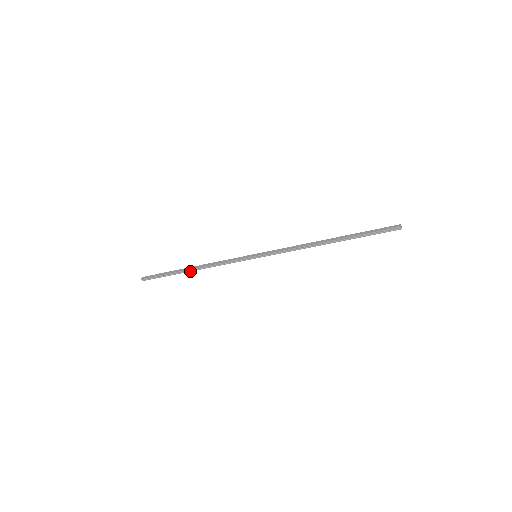
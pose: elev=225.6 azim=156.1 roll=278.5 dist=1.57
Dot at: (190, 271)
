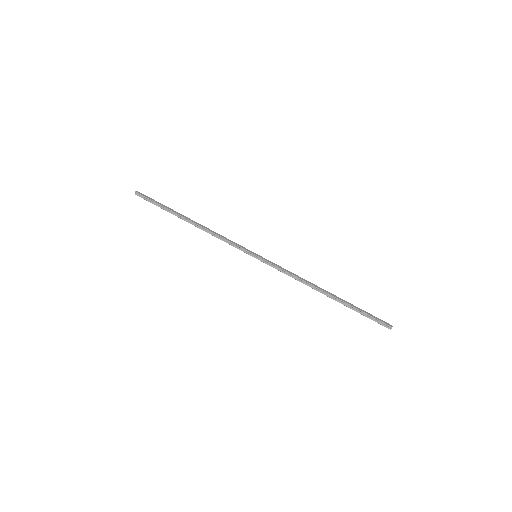
Dot at: (187, 221)
